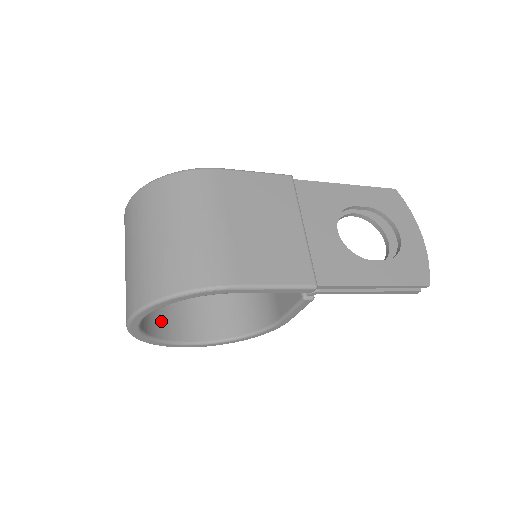
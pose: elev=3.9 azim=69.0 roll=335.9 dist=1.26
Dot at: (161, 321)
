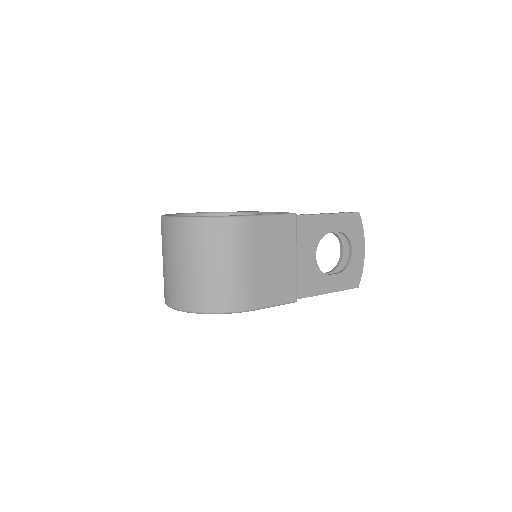
Dot at: occluded
